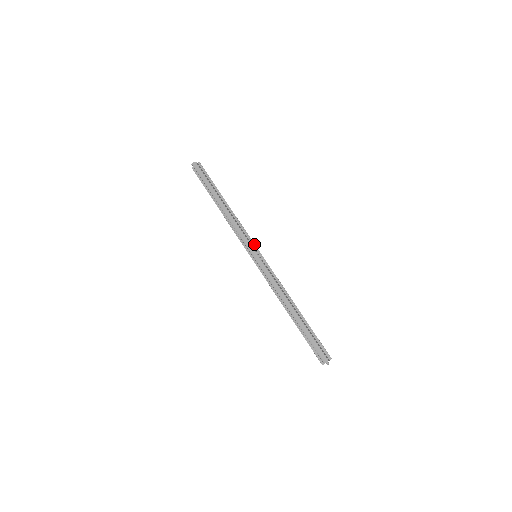
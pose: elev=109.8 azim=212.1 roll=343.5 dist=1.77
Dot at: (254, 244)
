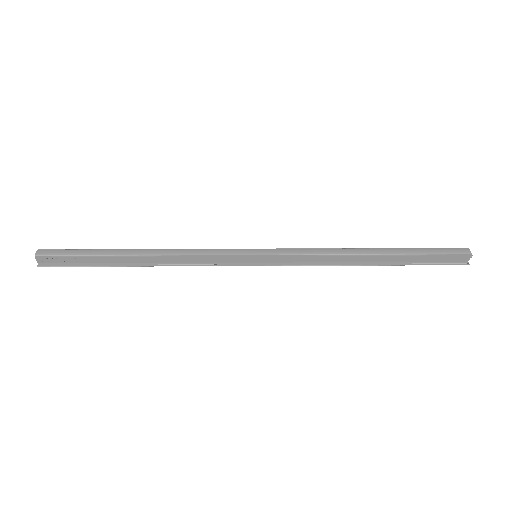
Dot at: occluded
